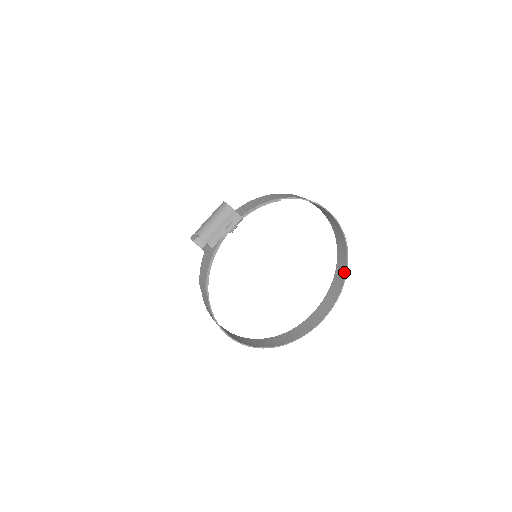
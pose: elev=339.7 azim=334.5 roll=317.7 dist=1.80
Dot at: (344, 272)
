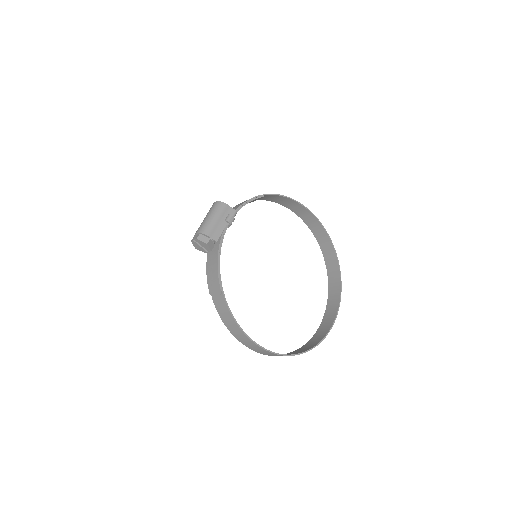
Dot at: (337, 268)
